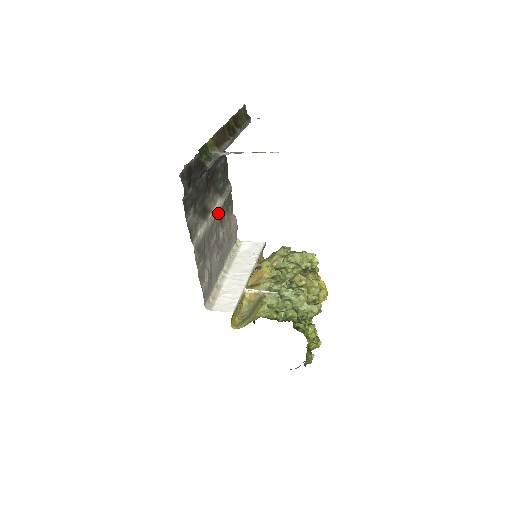
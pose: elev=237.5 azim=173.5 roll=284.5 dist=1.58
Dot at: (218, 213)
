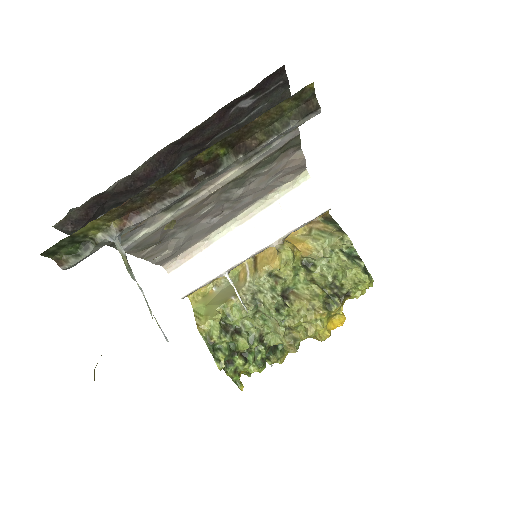
Dot at: (228, 182)
